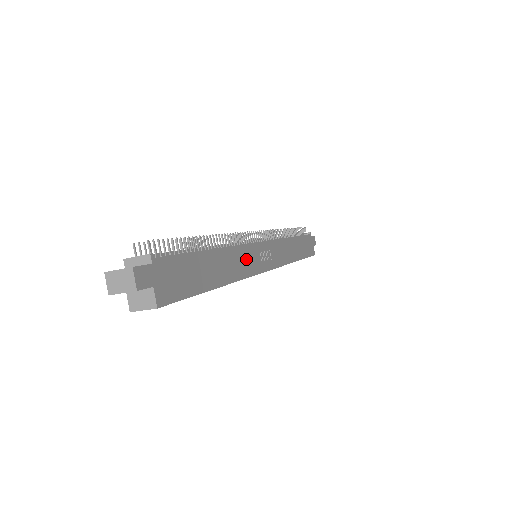
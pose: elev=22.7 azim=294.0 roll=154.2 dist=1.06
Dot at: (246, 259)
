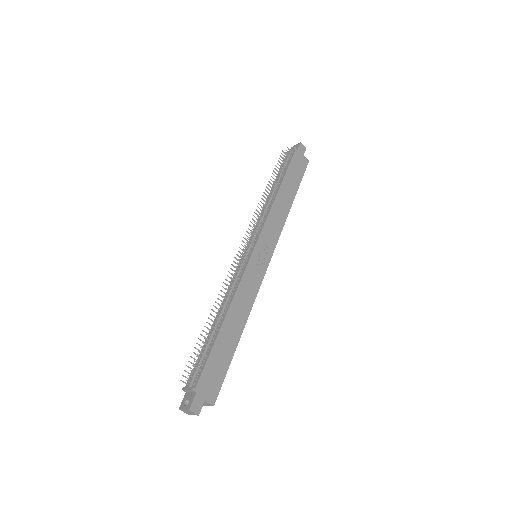
Dot at: (248, 286)
